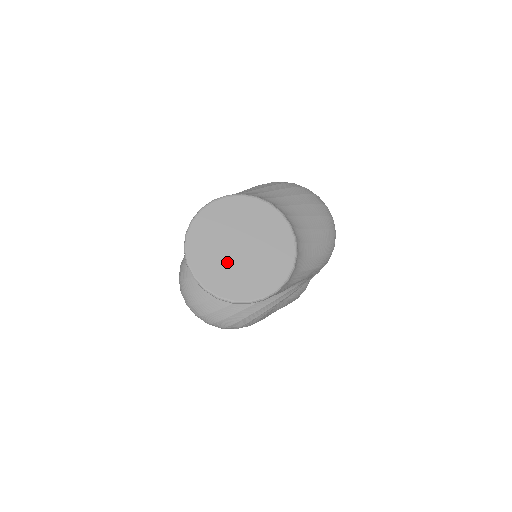
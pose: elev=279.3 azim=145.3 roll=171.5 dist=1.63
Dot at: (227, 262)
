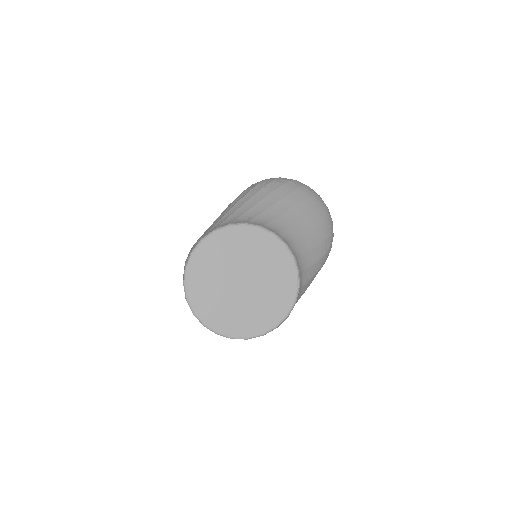
Dot at: (232, 301)
